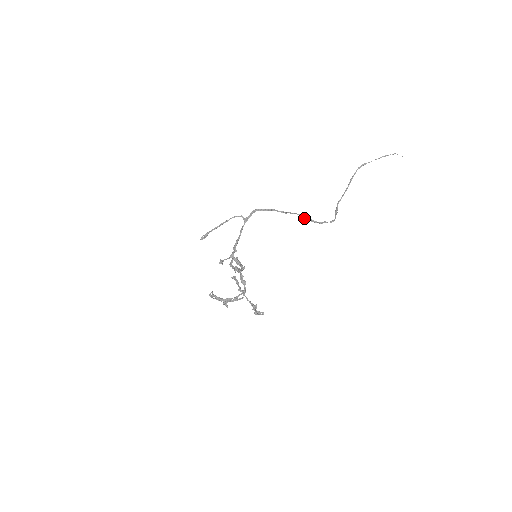
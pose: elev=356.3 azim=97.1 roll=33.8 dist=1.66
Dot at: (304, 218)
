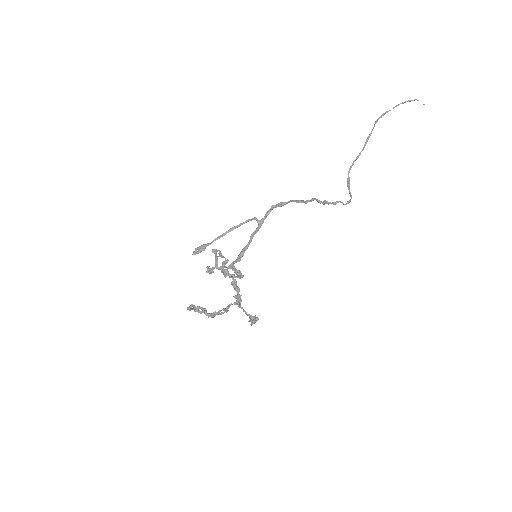
Dot at: (321, 202)
